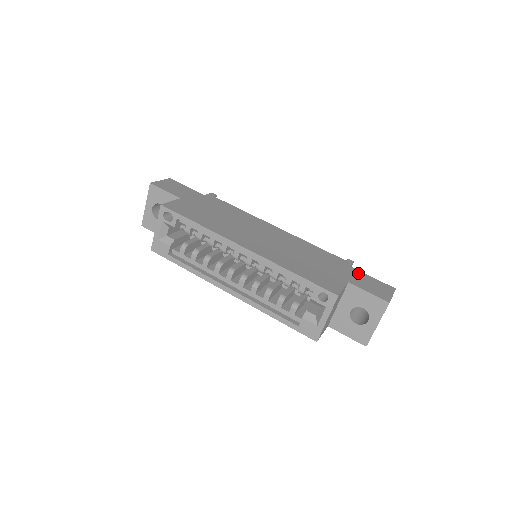
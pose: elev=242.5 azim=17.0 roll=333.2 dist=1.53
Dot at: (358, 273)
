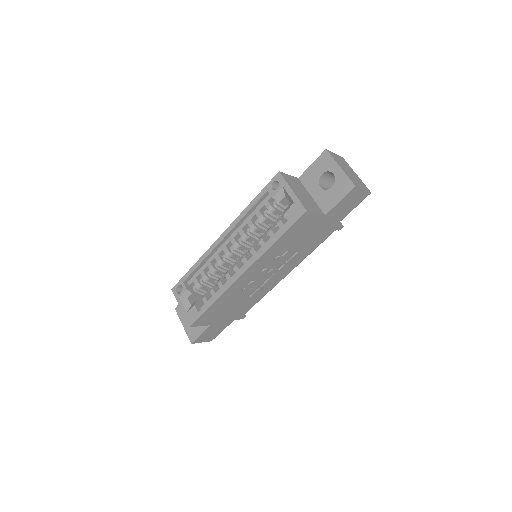
Dot at: occluded
